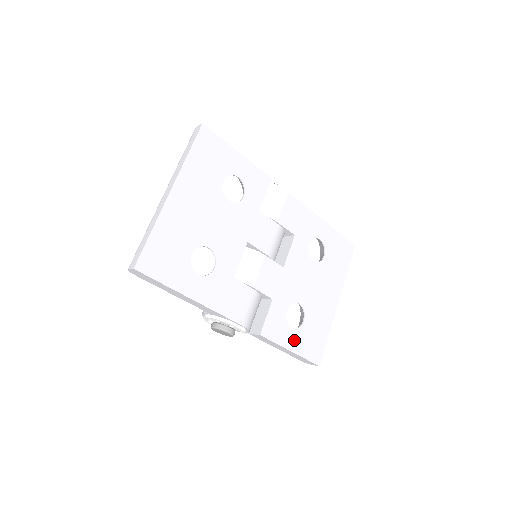
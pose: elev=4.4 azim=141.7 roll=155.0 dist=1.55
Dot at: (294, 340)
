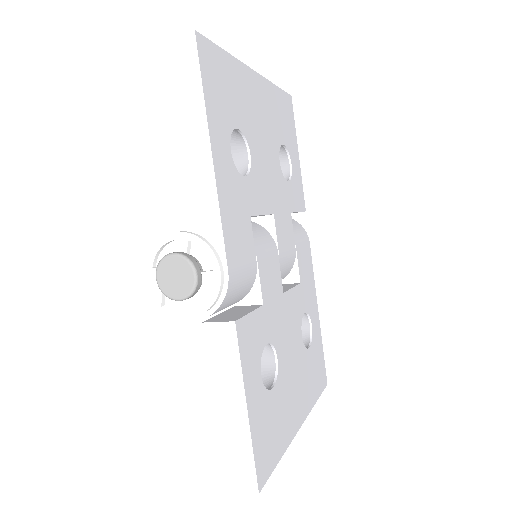
Dot at: (256, 397)
